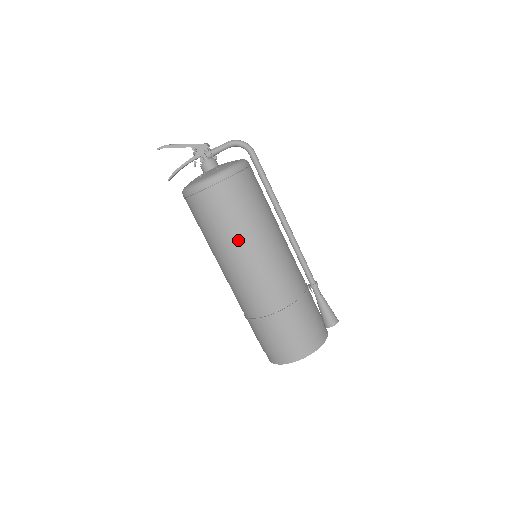
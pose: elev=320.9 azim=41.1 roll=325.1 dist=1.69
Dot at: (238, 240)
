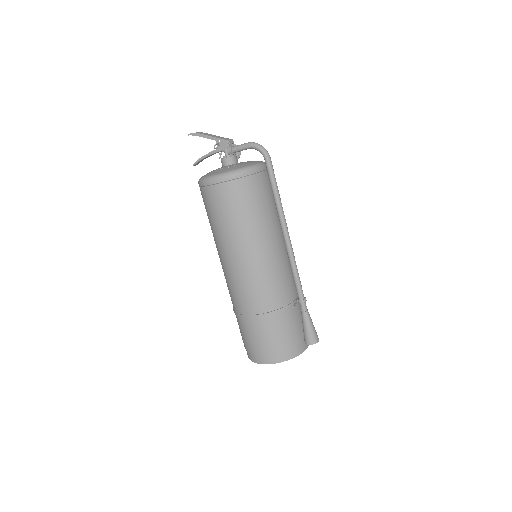
Dot at: (230, 240)
